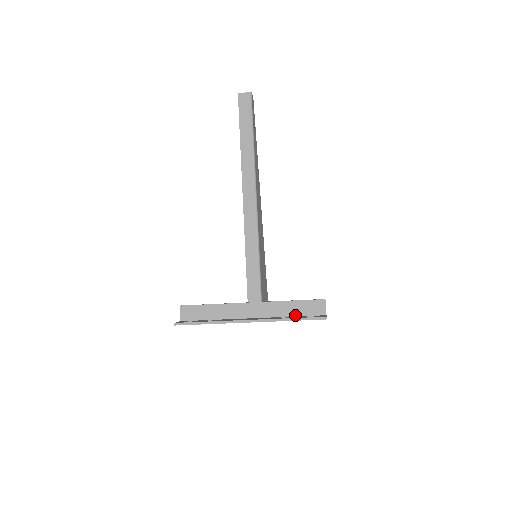
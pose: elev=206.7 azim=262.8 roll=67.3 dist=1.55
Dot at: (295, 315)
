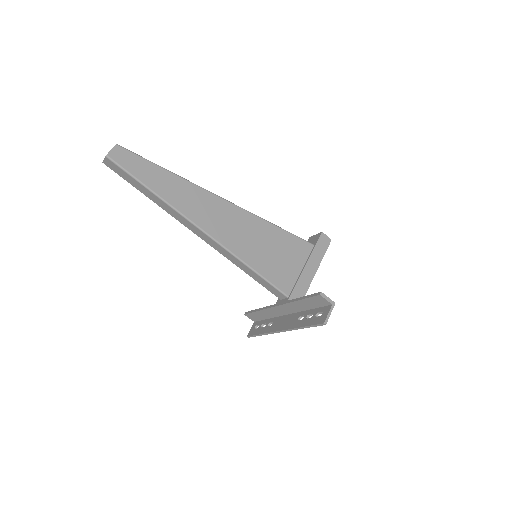
Dot at: (311, 308)
